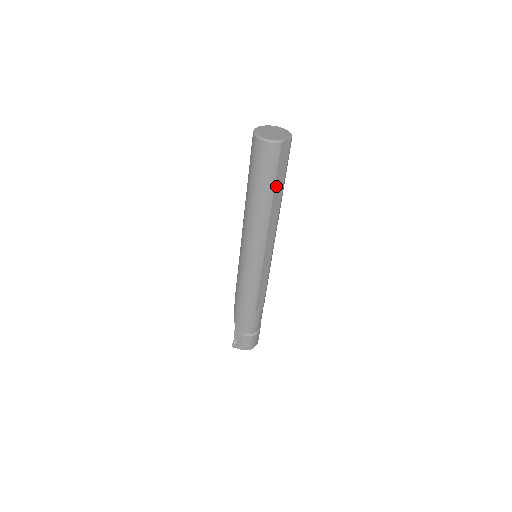
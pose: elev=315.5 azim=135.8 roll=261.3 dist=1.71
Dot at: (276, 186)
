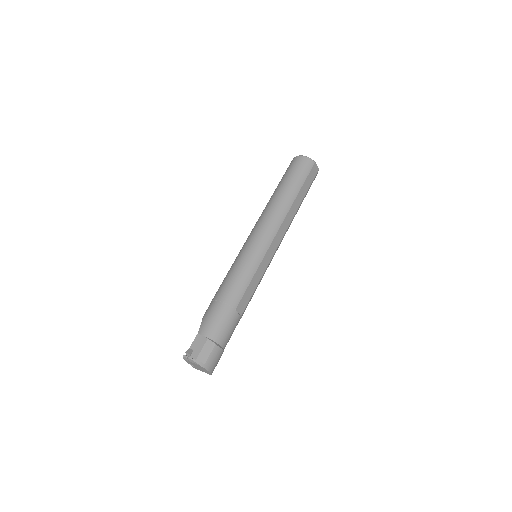
Dot at: (301, 190)
